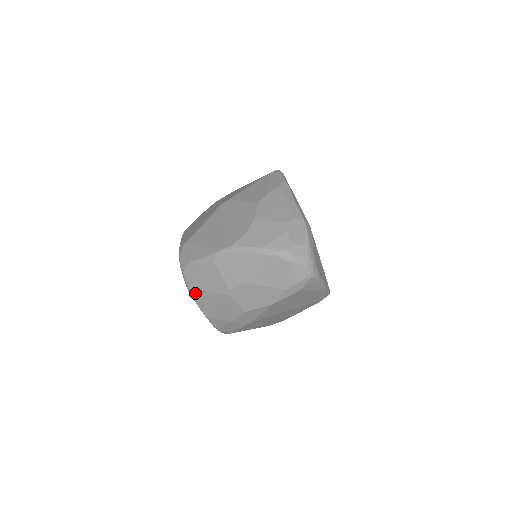
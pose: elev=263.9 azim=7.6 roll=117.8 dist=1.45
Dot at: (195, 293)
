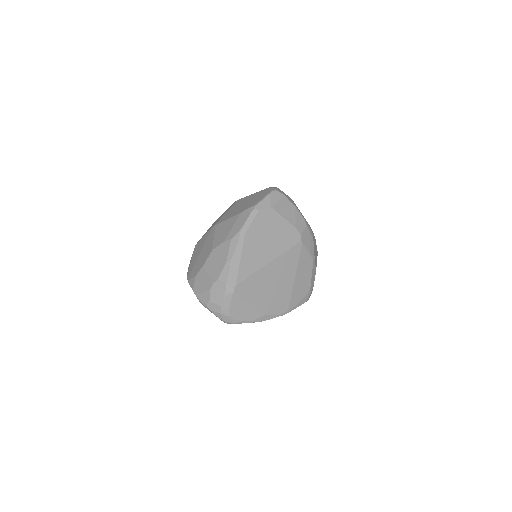
Dot at: occluded
